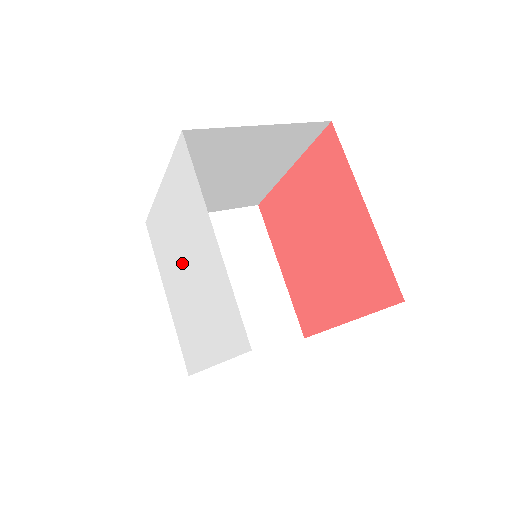
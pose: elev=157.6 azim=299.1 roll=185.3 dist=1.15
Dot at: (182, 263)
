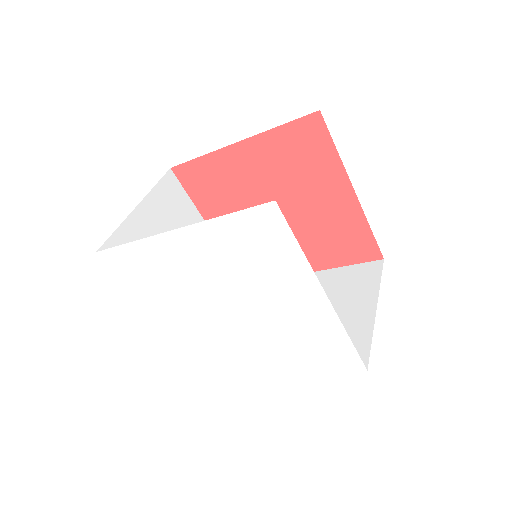
Dot at: (222, 304)
